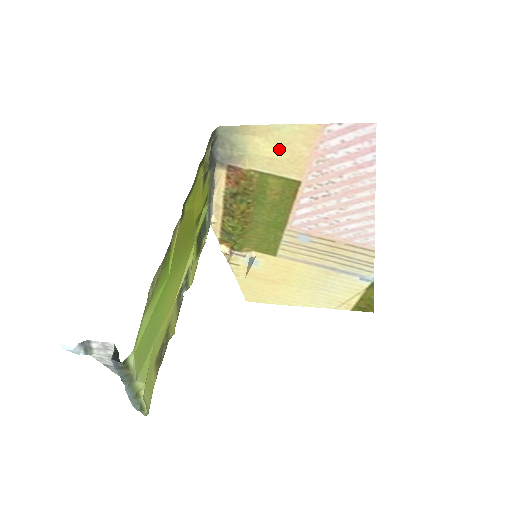
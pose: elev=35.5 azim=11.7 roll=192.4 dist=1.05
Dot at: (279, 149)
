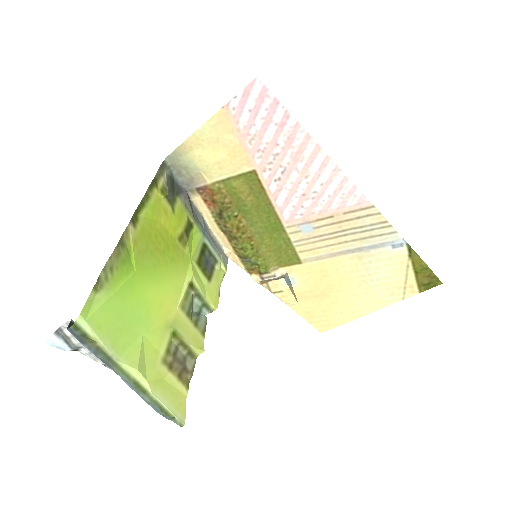
Dot at: (217, 150)
